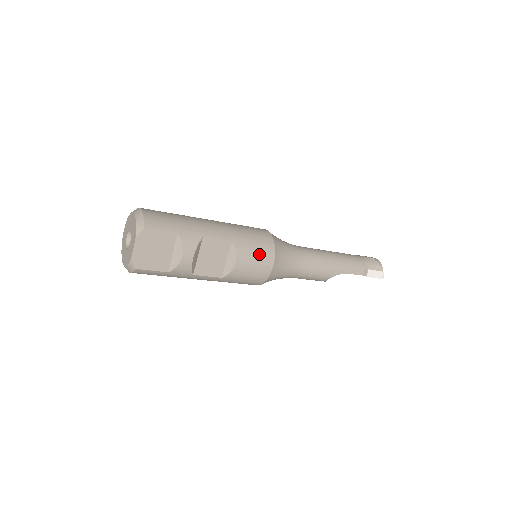
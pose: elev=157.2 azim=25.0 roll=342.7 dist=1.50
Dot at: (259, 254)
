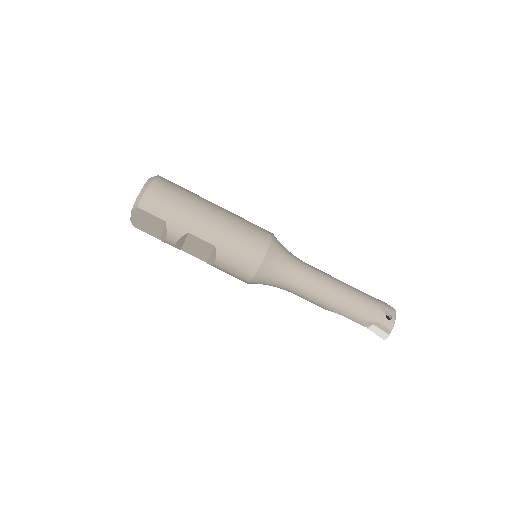
Dot at: (239, 266)
